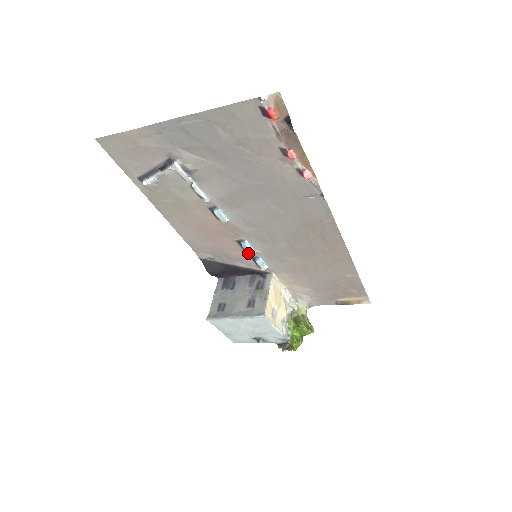
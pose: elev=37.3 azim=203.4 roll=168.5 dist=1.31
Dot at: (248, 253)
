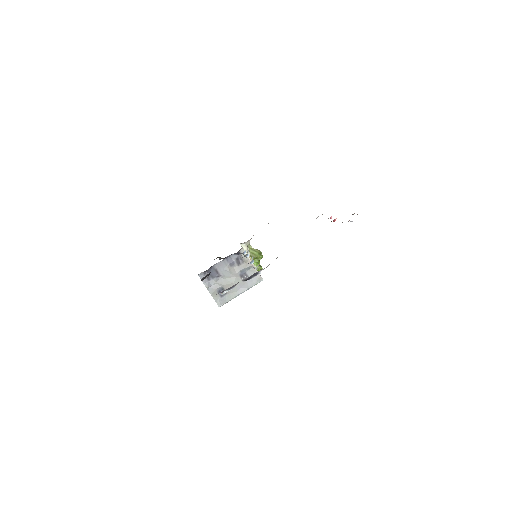
Dot at: occluded
